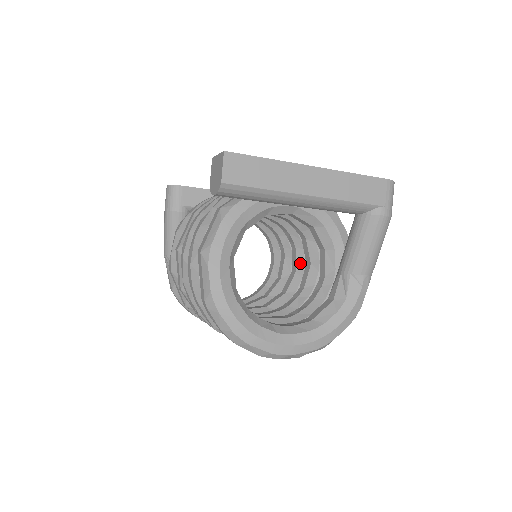
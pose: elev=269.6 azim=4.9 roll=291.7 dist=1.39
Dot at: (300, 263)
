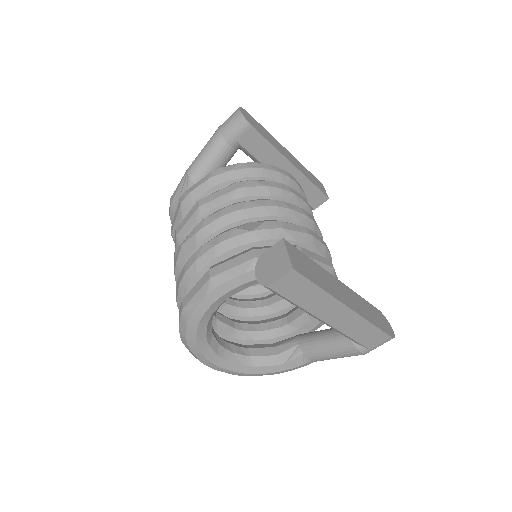
Dot at: occluded
